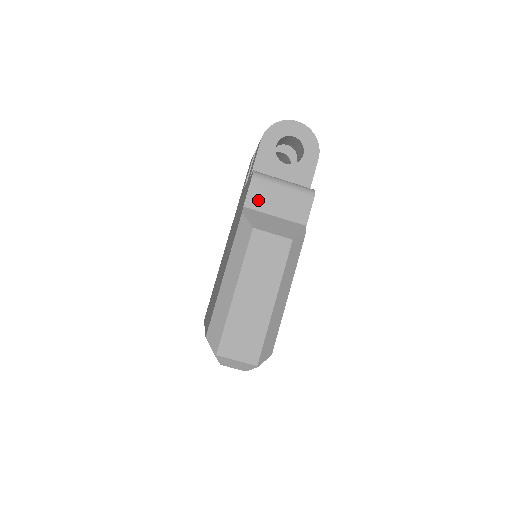
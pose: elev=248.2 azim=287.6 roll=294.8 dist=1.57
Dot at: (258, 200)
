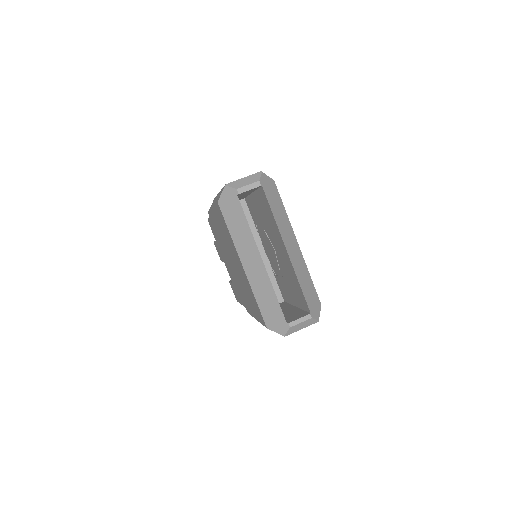
Dot at: occluded
